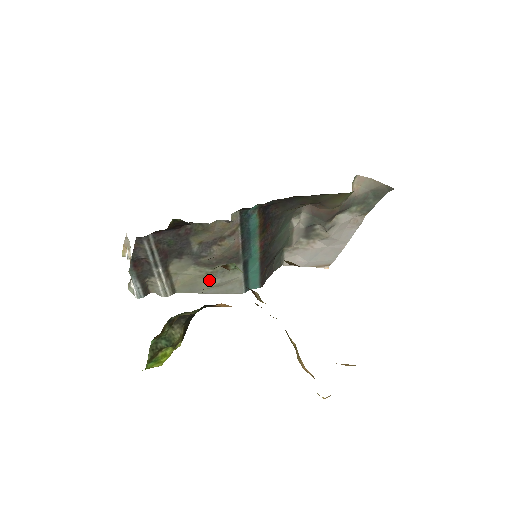
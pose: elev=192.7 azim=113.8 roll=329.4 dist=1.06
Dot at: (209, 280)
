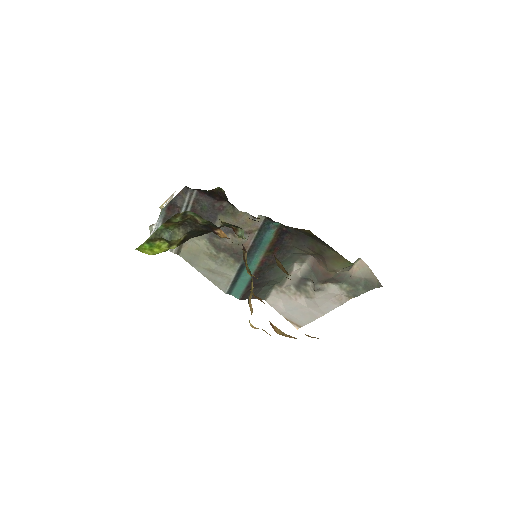
Dot at: (209, 261)
